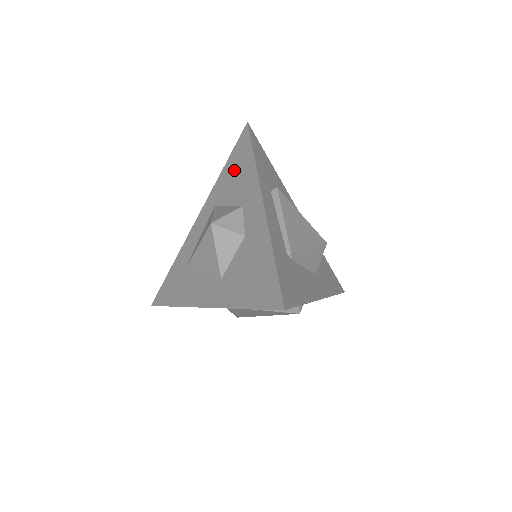
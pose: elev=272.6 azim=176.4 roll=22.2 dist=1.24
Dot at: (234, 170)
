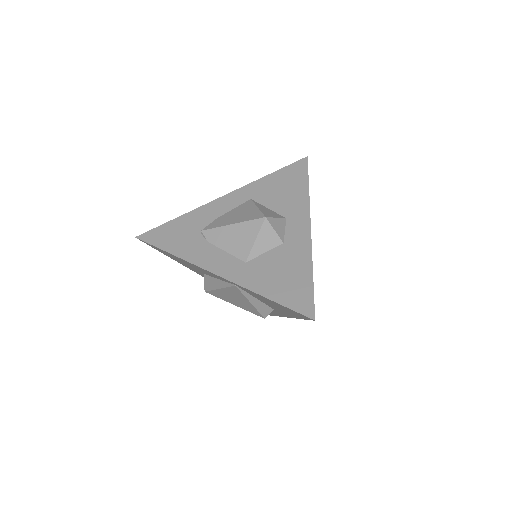
Dot at: (283, 184)
